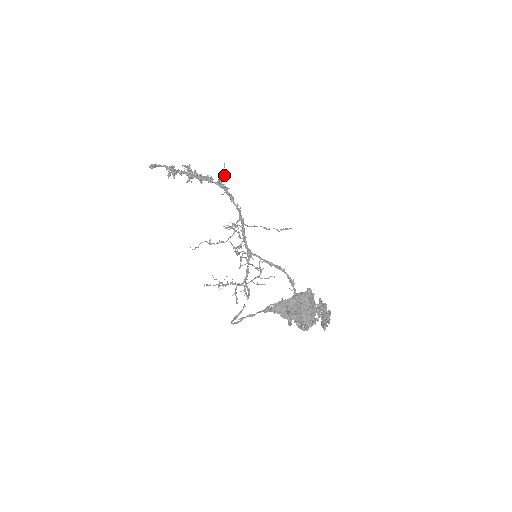
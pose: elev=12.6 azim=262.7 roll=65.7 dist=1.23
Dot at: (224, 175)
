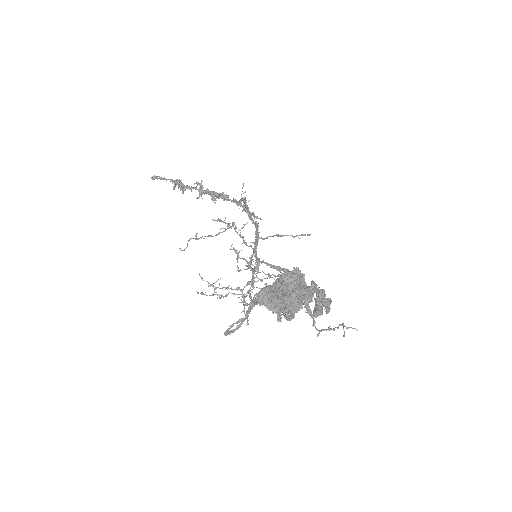
Dot at: occluded
